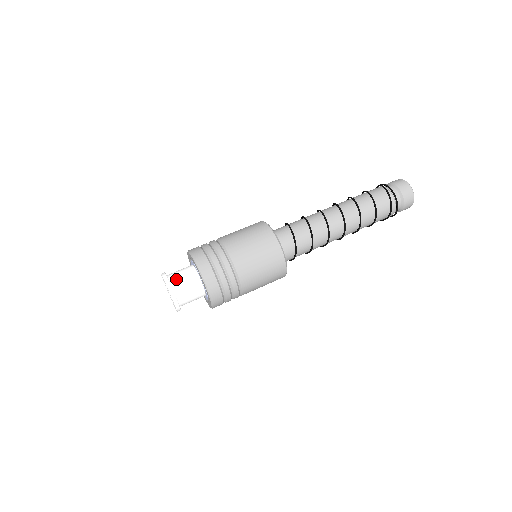
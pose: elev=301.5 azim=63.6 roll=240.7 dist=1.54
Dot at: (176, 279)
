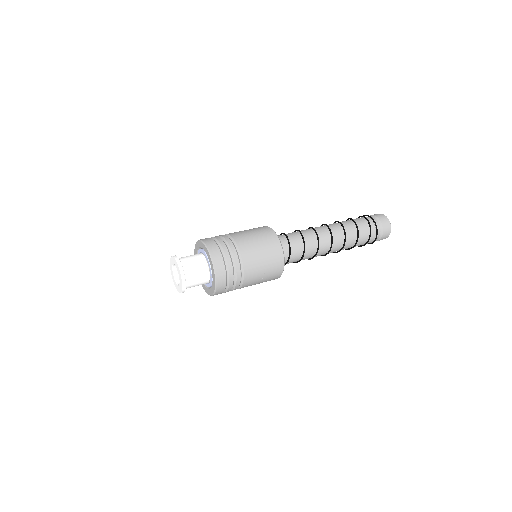
Dot at: occluded
